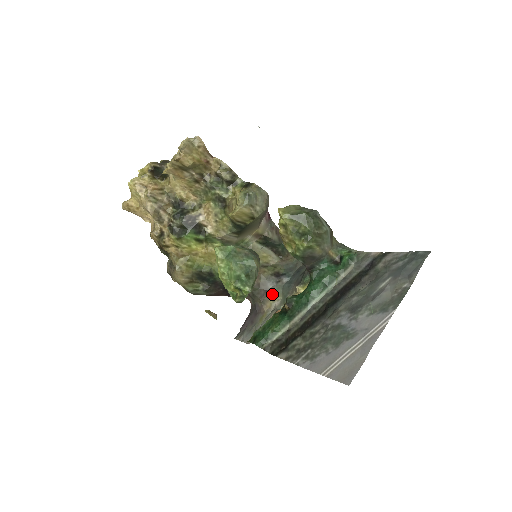
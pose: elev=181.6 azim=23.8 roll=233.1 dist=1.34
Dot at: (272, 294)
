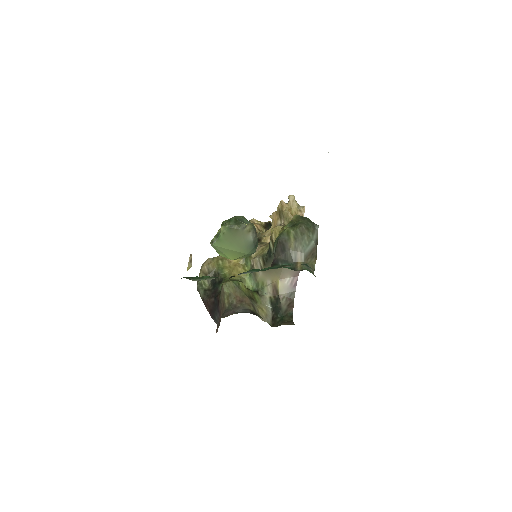
Dot at: occluded
